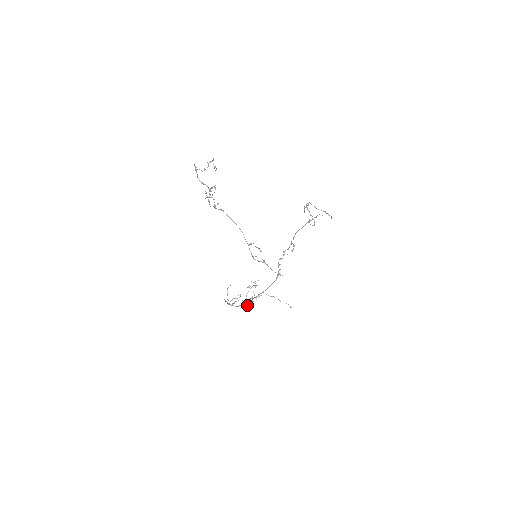
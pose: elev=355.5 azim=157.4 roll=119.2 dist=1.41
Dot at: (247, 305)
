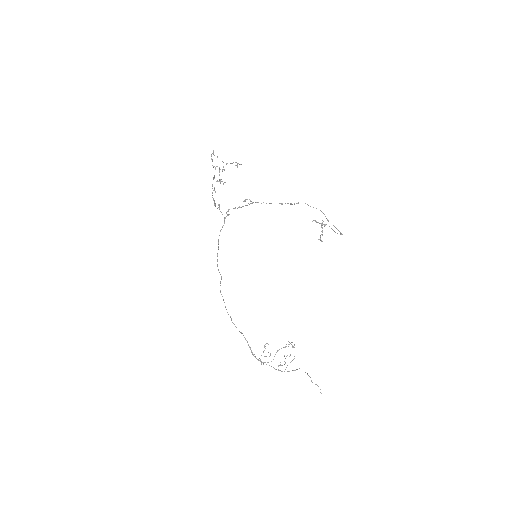
Dot at: (273, 367)
